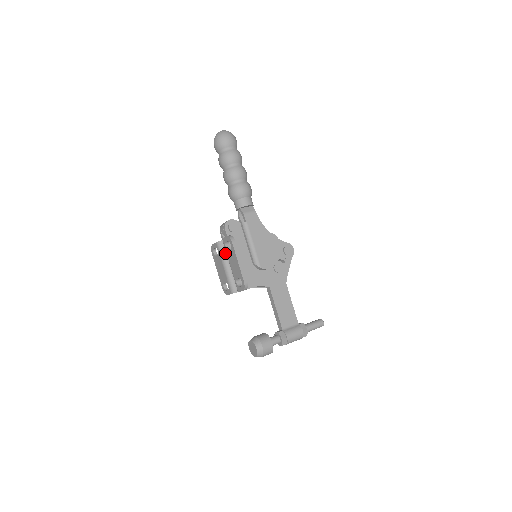
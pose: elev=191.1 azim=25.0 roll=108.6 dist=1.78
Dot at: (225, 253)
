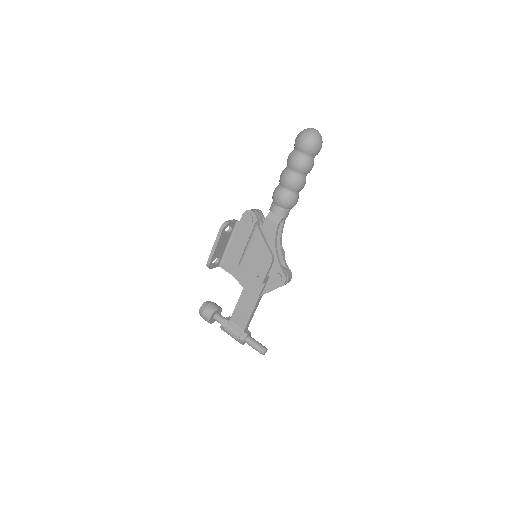
Dot at: occluded
